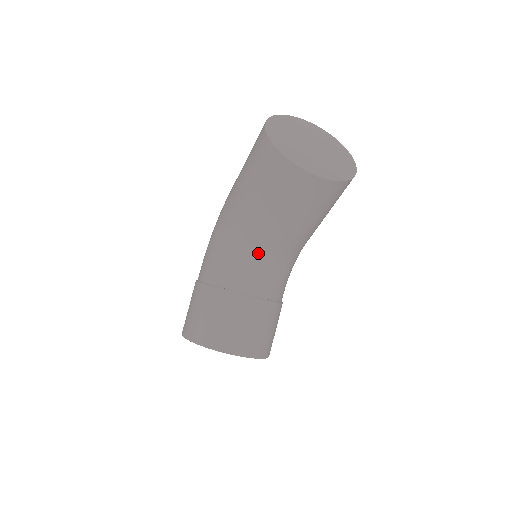
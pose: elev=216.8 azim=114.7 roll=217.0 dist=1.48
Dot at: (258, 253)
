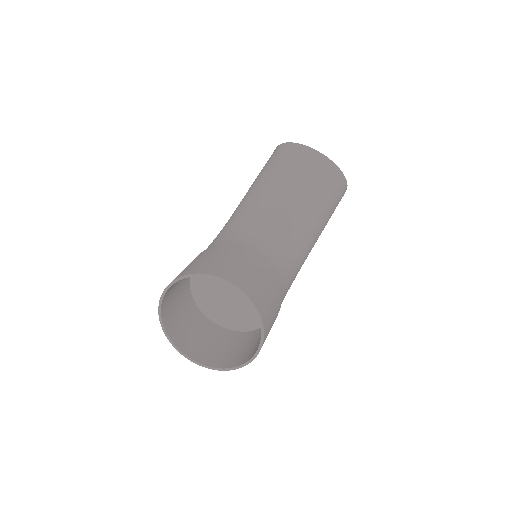
Dot at: (262, 224)
